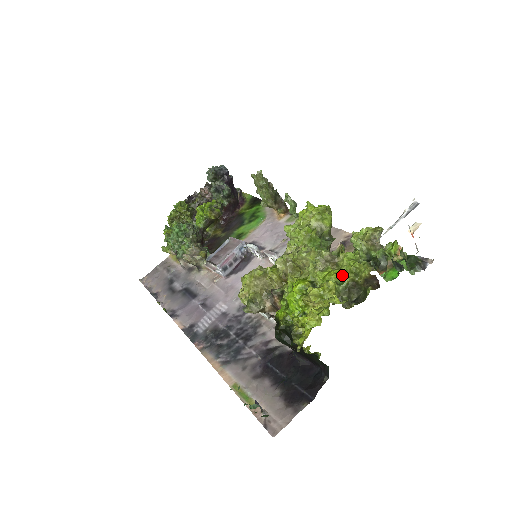
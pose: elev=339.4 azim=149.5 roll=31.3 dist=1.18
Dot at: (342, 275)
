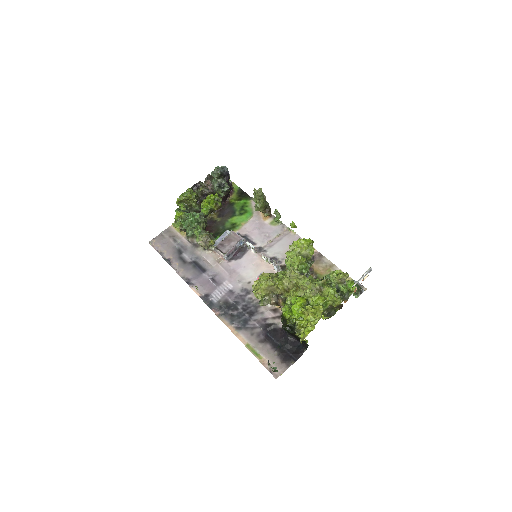
Dot at: (326, 302)
